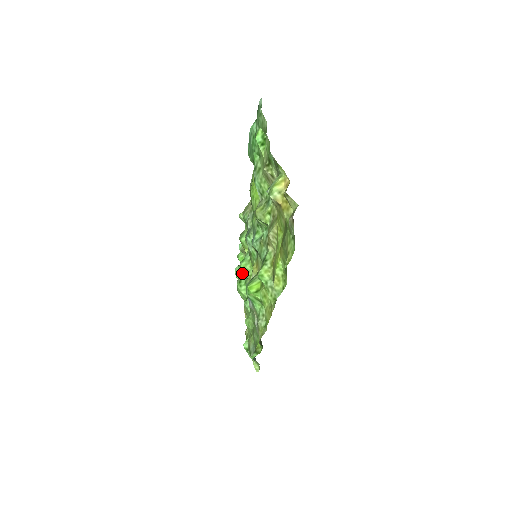
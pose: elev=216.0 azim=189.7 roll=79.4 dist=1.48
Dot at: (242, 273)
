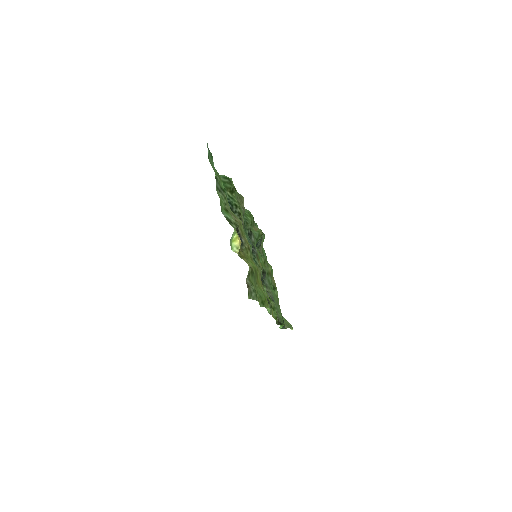
Dot at: occluded
